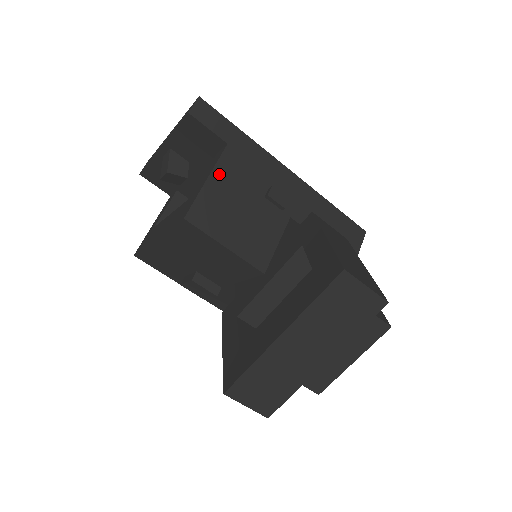
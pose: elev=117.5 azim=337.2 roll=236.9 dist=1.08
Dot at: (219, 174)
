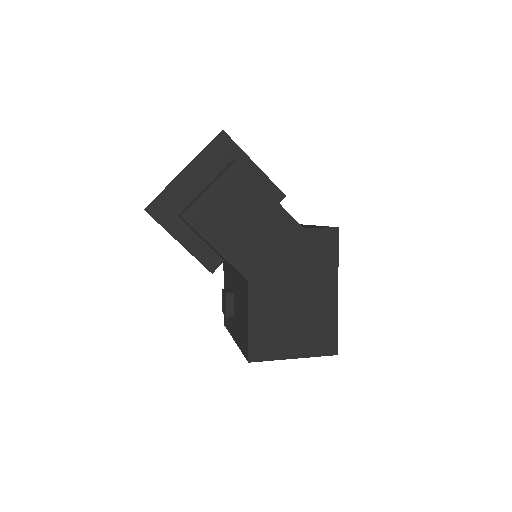
Dot at: occluded
